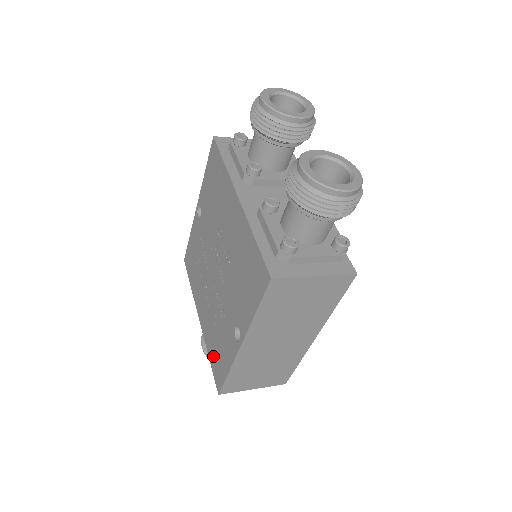
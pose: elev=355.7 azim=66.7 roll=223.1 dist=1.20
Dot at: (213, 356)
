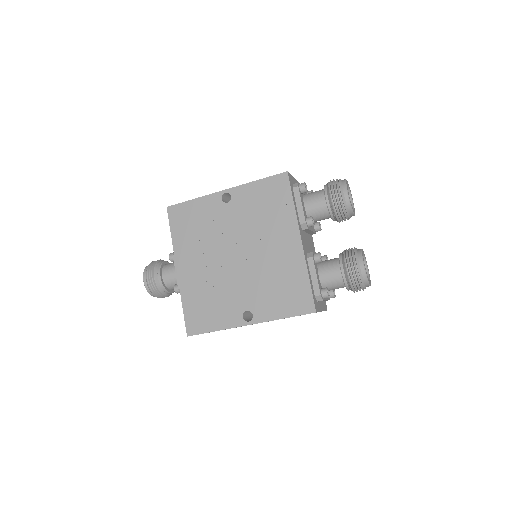
Dot at: (193, 309)
